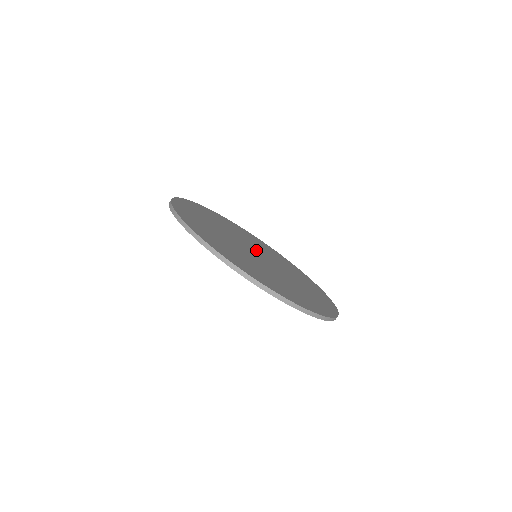
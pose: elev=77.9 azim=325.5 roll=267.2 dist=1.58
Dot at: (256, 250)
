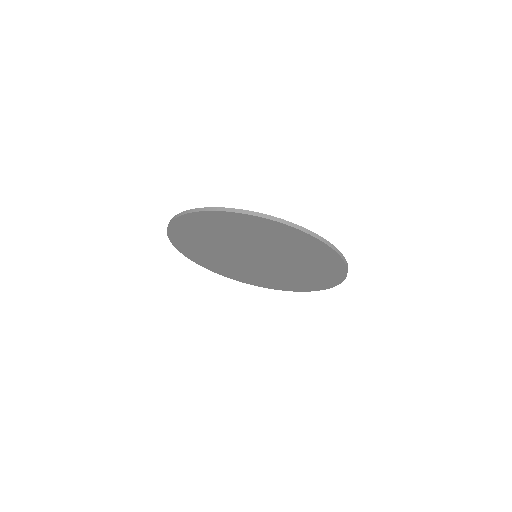
Dot at: occluded
